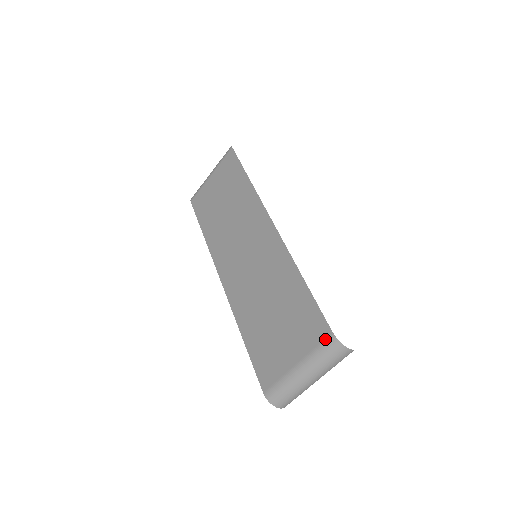
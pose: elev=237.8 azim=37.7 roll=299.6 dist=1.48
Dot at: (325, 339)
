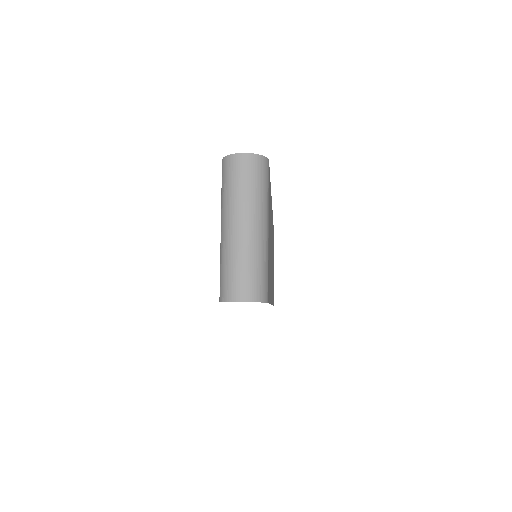
Dot at: occluded
